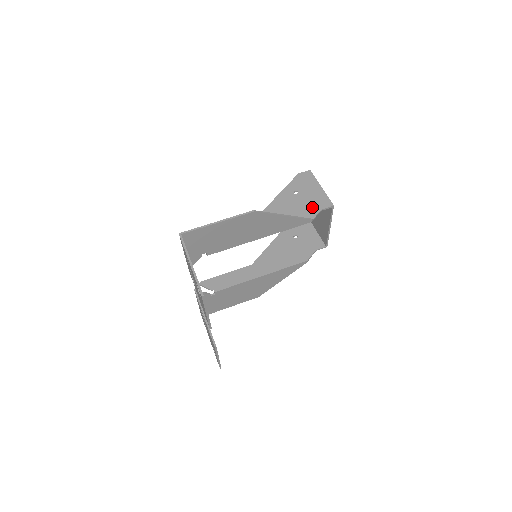
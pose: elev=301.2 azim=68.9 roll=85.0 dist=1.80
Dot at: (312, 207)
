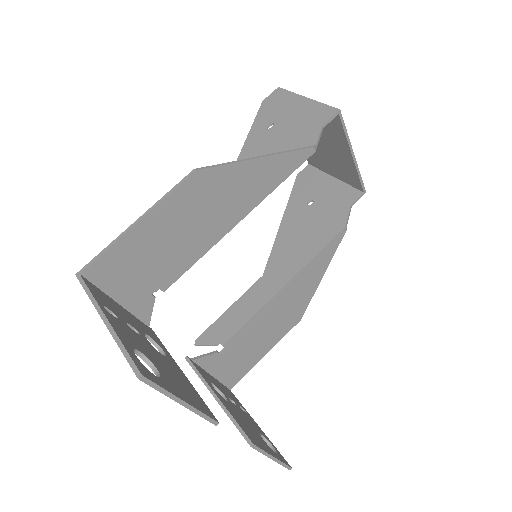
Dot at: (305, 130)
